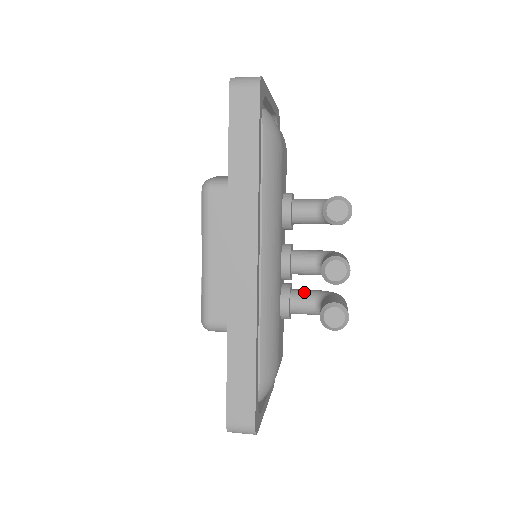
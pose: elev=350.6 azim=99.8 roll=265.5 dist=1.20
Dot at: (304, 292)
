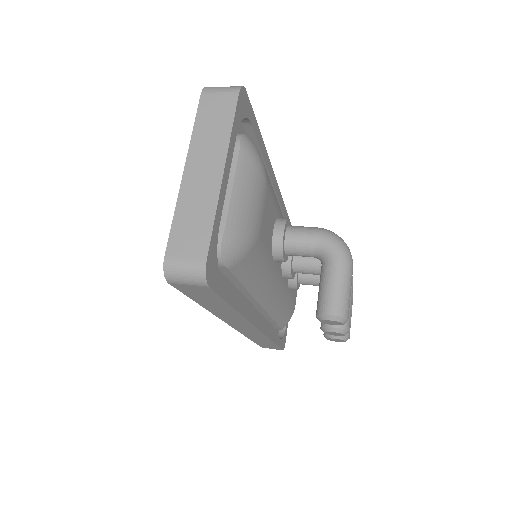
Dot at: (311, 276)
